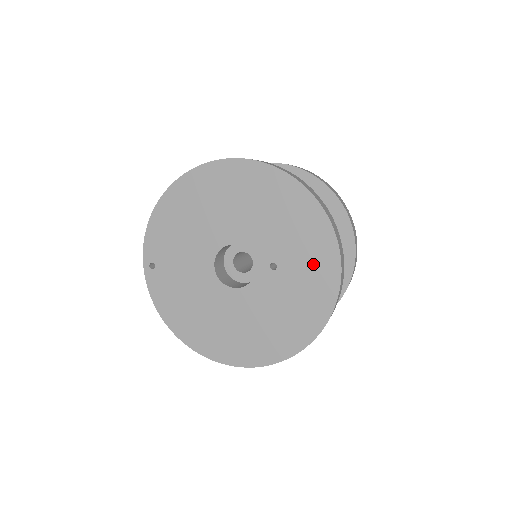
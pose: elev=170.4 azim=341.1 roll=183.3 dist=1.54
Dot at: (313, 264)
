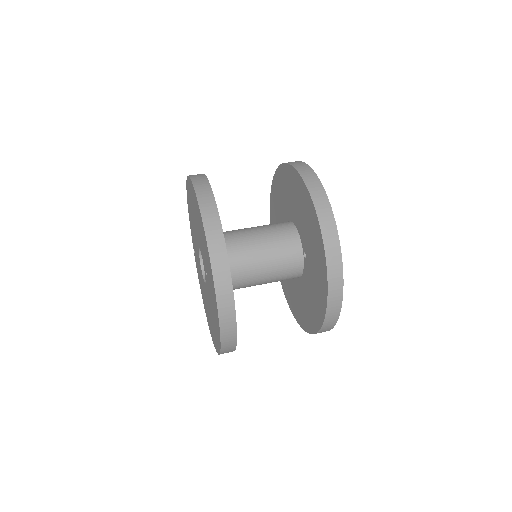
Dot at: (210, 278)
